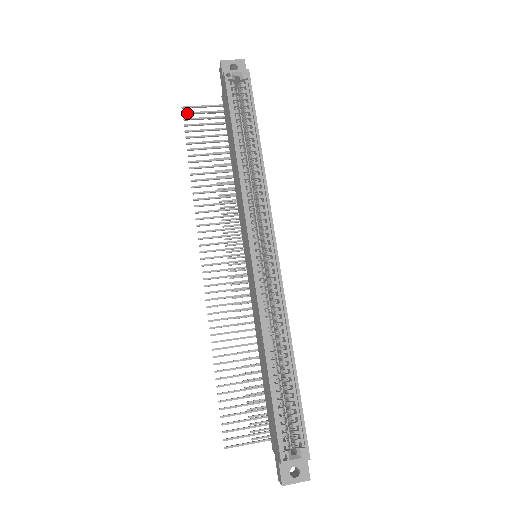
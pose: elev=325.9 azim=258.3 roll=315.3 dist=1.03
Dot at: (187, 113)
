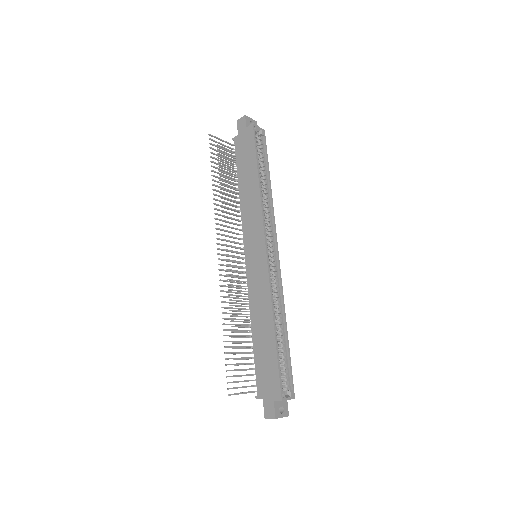
Dot at: (212, 140)
